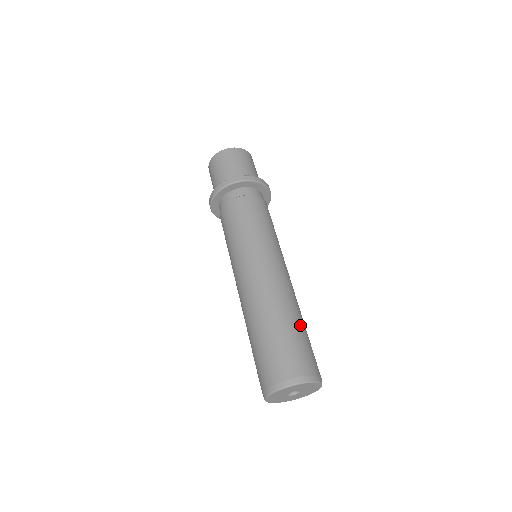
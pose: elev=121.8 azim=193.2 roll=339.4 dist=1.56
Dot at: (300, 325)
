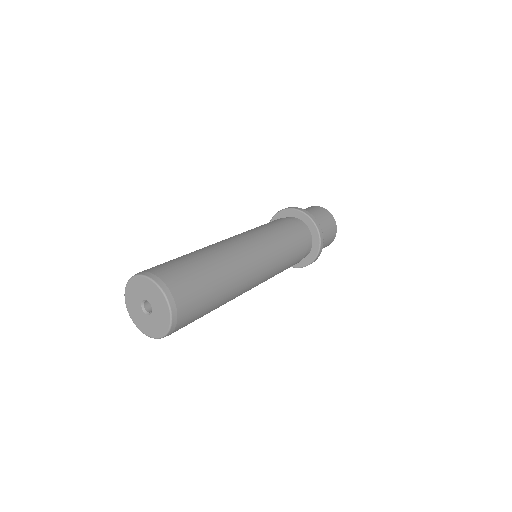
Dot at: (218, 300)
